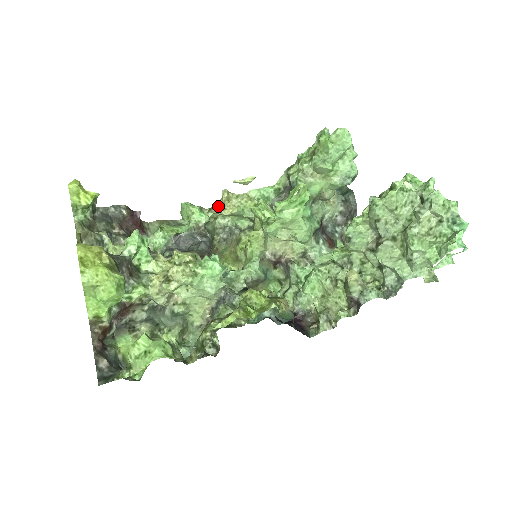
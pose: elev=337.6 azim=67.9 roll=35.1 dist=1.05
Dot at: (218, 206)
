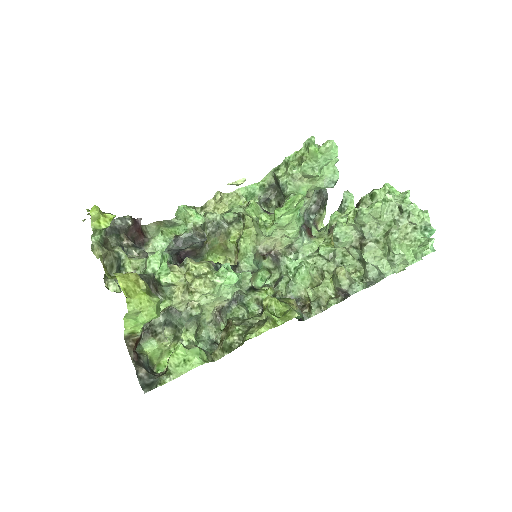
Dot at: (210, 205)
